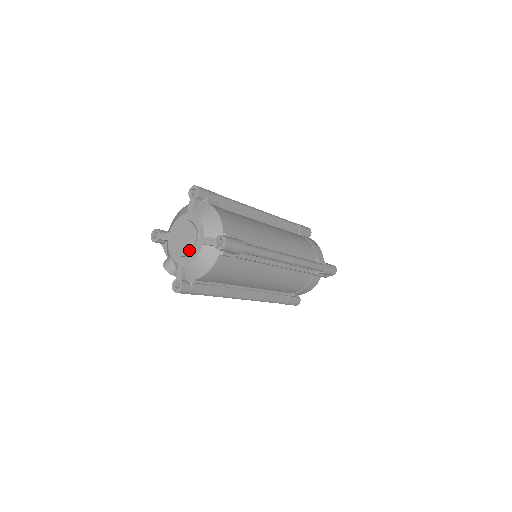
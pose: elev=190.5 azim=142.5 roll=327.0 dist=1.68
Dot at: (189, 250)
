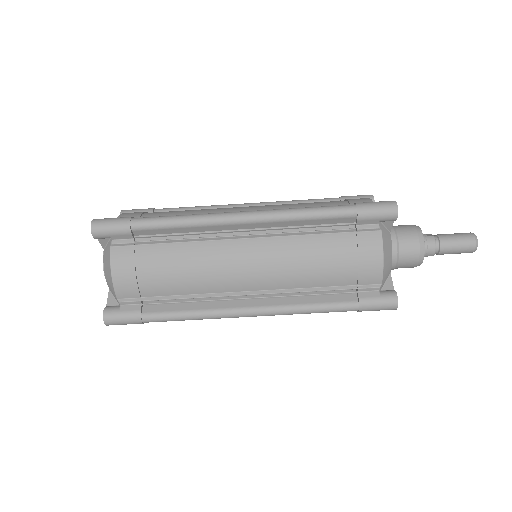
Dot at: (103, 267)
